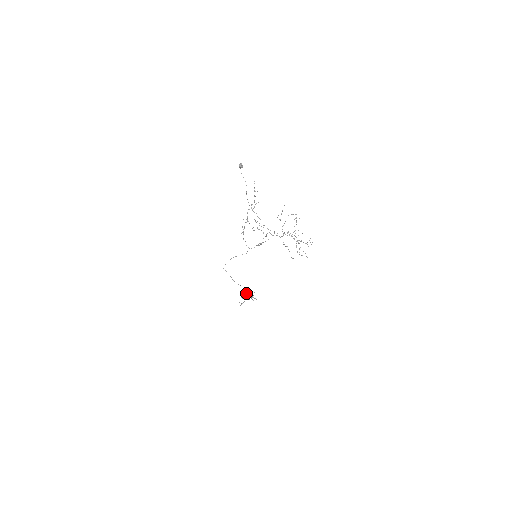
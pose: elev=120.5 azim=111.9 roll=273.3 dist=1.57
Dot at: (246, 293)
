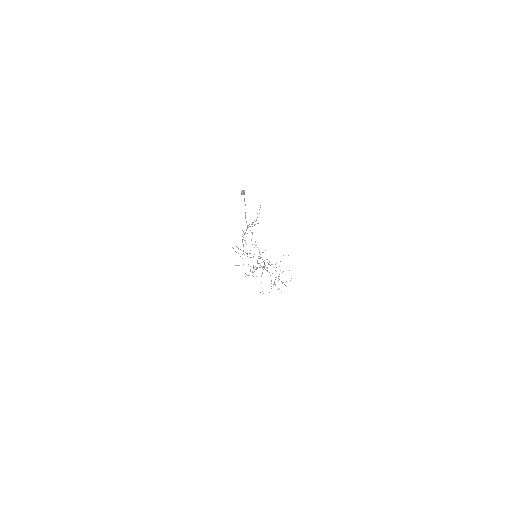
Dot at: occluded
